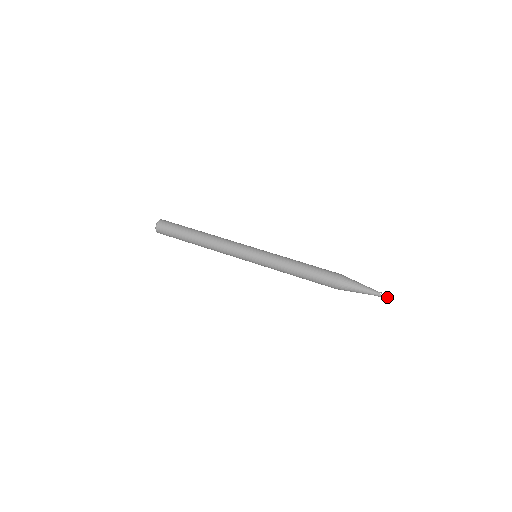
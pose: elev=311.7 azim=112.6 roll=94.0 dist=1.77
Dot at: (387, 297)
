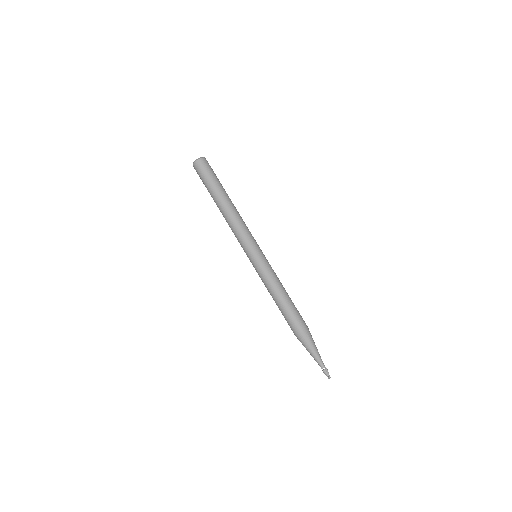
Dot at: (325, 374)
